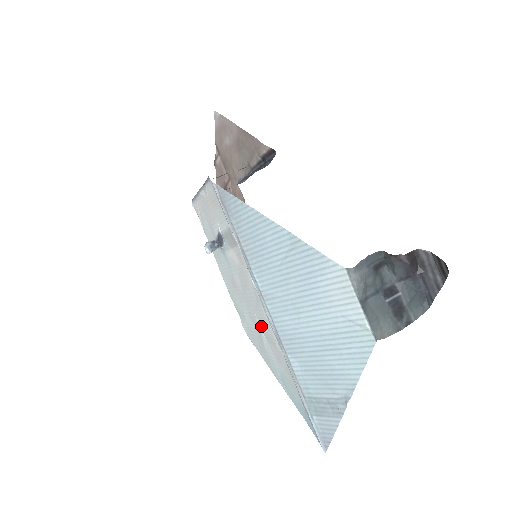
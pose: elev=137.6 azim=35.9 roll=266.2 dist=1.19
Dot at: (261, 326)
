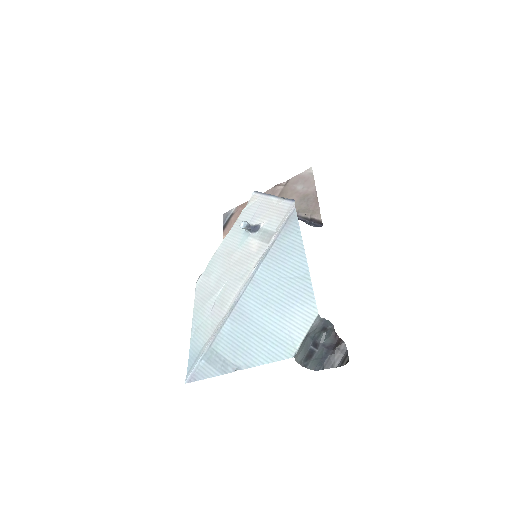
Dot at: (223, 290)
